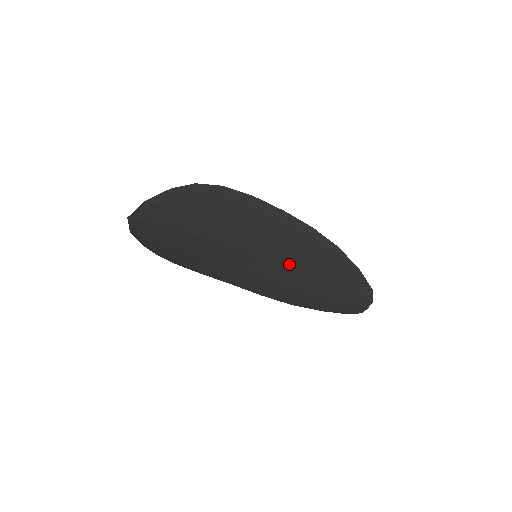
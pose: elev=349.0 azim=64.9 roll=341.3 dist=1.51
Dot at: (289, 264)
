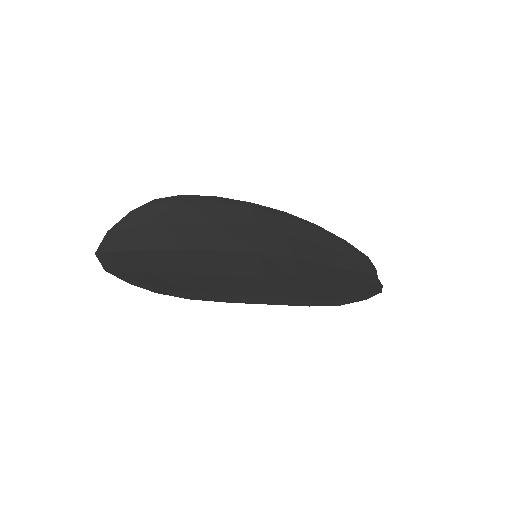
Dot at: (294, 265)
